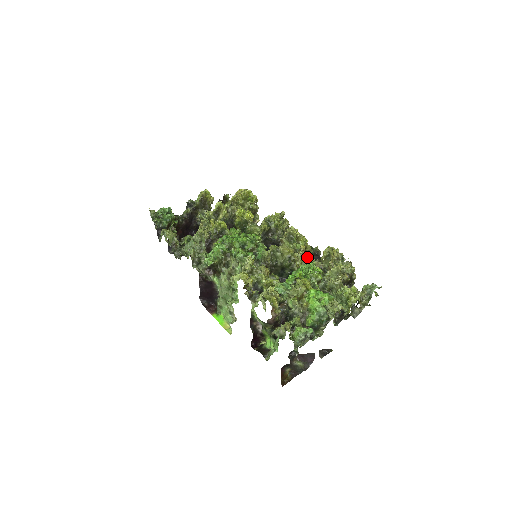
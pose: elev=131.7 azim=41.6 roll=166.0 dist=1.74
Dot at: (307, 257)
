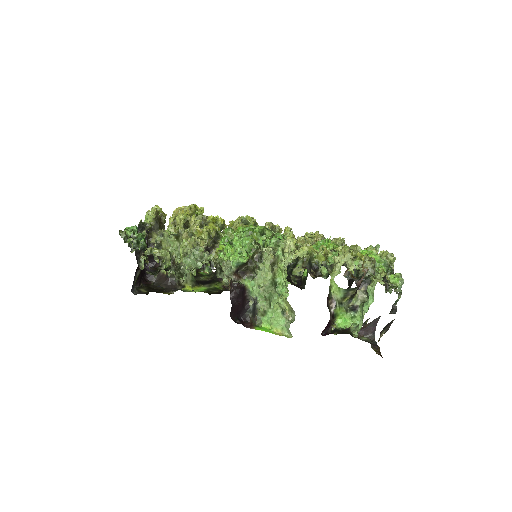
Dot at: occluded
